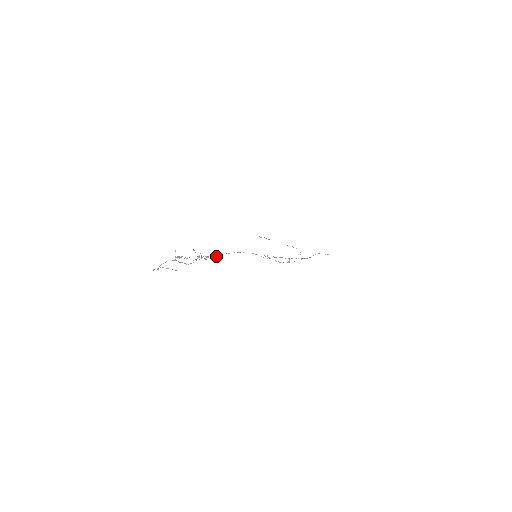
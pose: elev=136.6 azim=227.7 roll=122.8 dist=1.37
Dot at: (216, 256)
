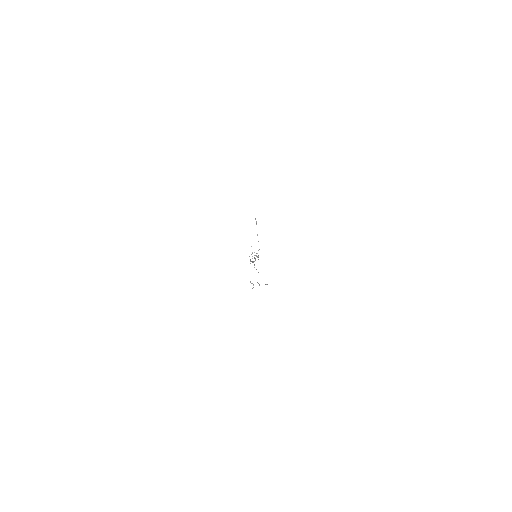
Dot at: occluded
